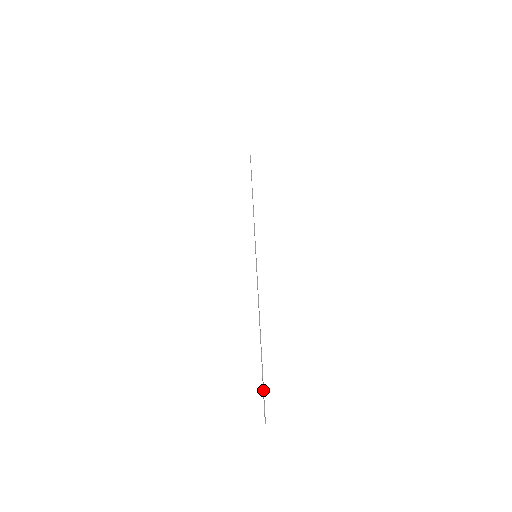
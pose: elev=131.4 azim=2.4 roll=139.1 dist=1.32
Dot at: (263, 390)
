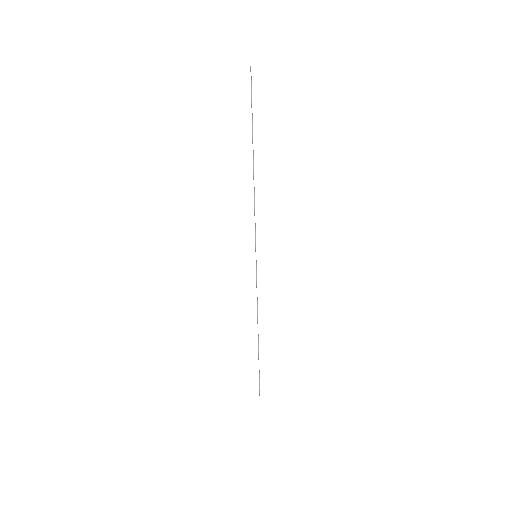
Dot at: (259, 384)
